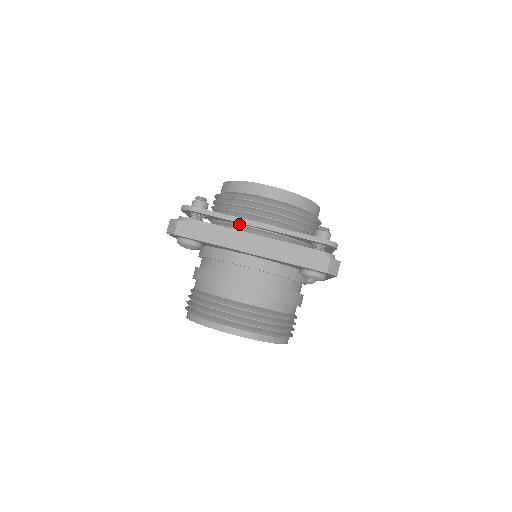
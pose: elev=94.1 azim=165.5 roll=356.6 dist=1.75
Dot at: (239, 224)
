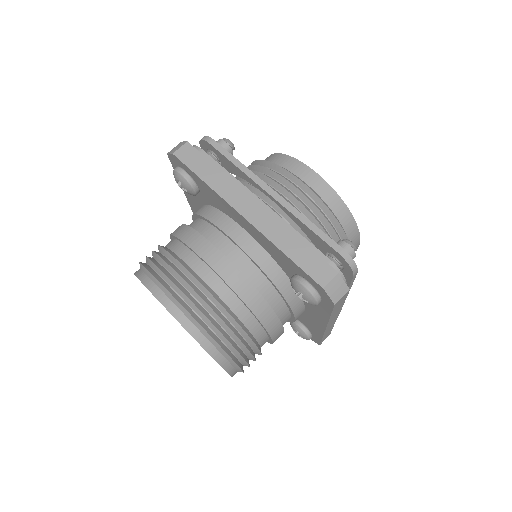
Dot at: (254, 193)
